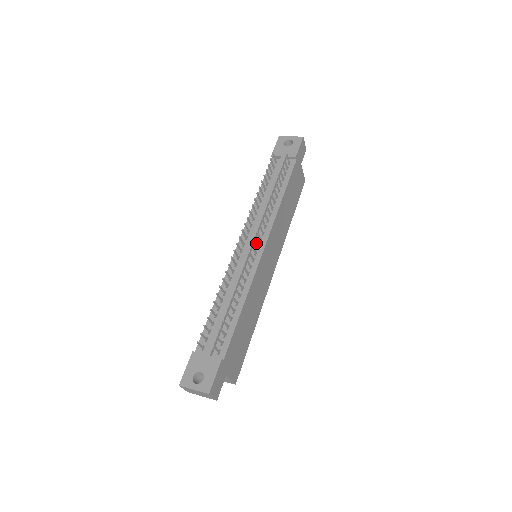
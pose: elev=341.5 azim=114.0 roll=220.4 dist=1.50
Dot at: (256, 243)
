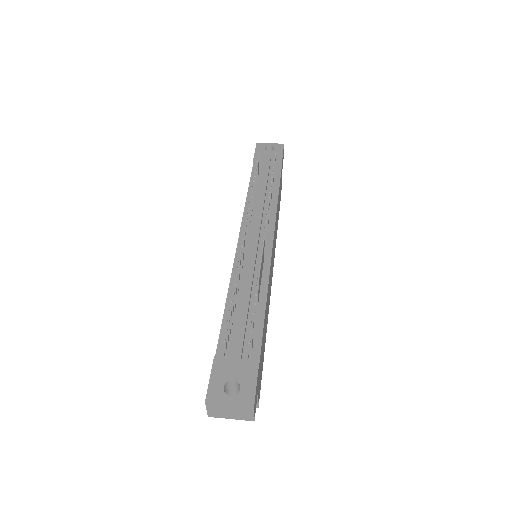
Dot at: (265, 234)
